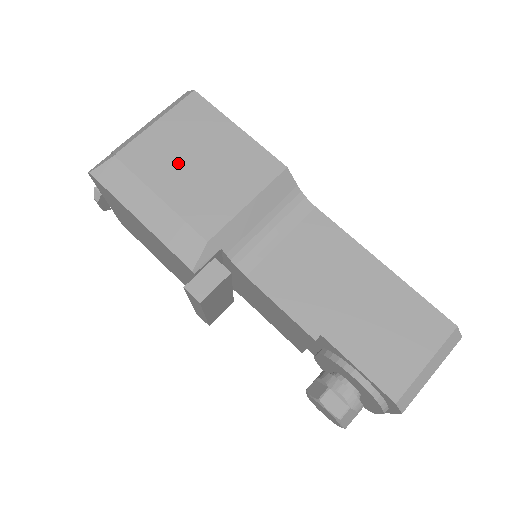
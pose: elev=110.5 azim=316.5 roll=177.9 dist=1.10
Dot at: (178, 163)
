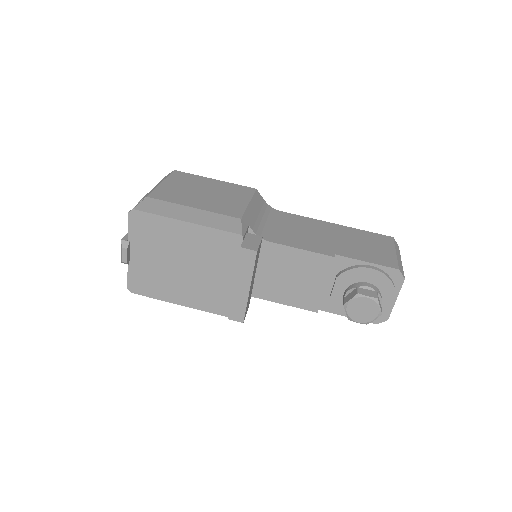
Dot at: (192, 195)
